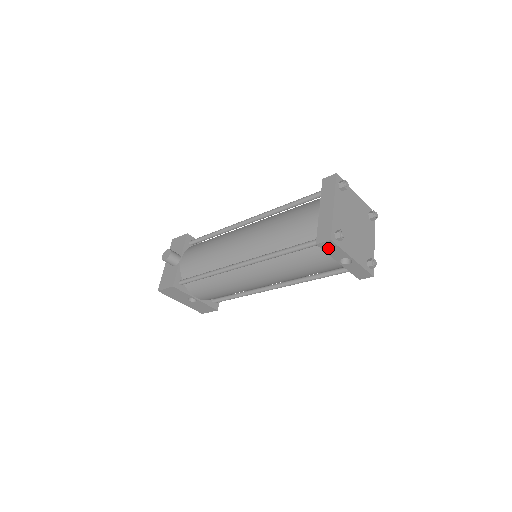
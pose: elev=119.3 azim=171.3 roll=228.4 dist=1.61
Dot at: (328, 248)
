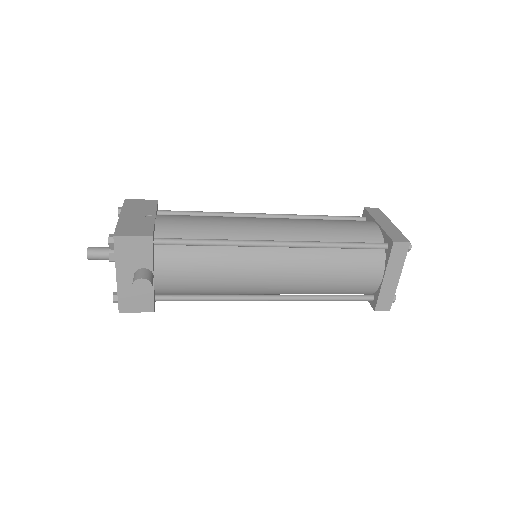
Dot at: occluded
